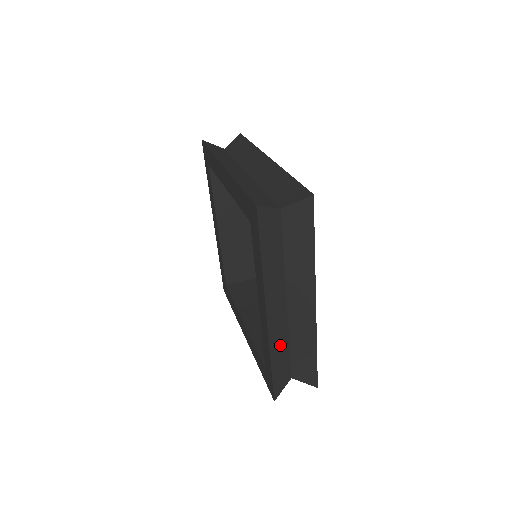
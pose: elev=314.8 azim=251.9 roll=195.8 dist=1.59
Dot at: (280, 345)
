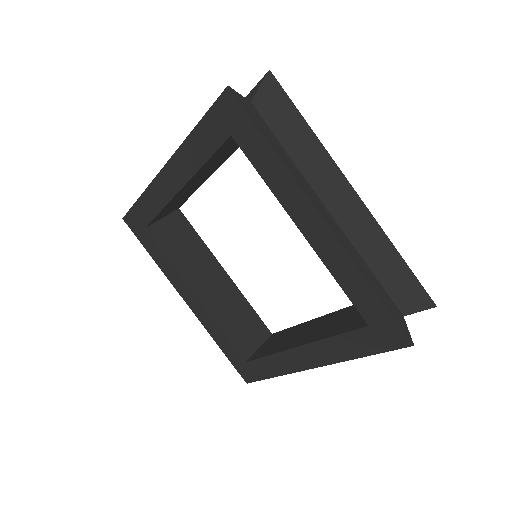
Dot at: occluded
